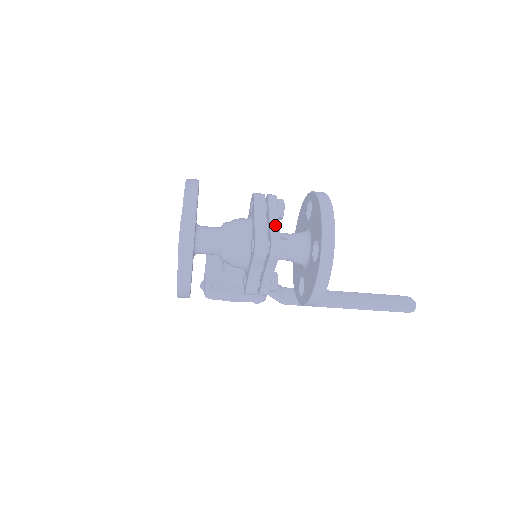
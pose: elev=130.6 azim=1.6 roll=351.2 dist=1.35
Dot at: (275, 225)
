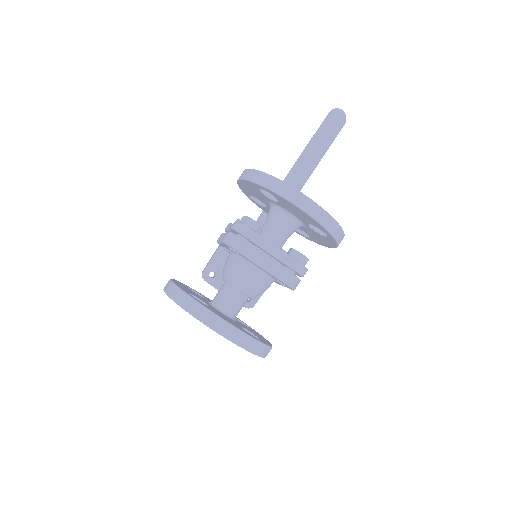
Dot at: (281, 255)
